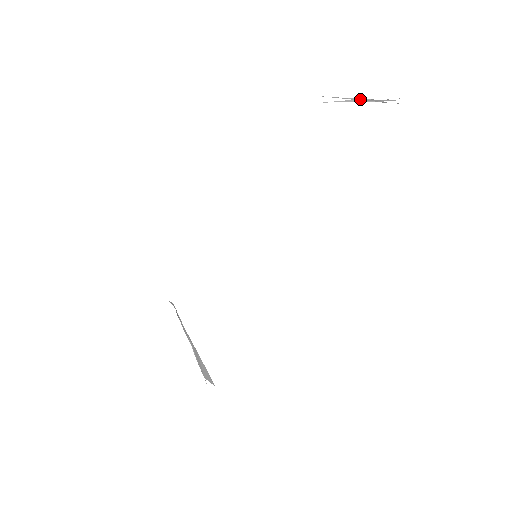
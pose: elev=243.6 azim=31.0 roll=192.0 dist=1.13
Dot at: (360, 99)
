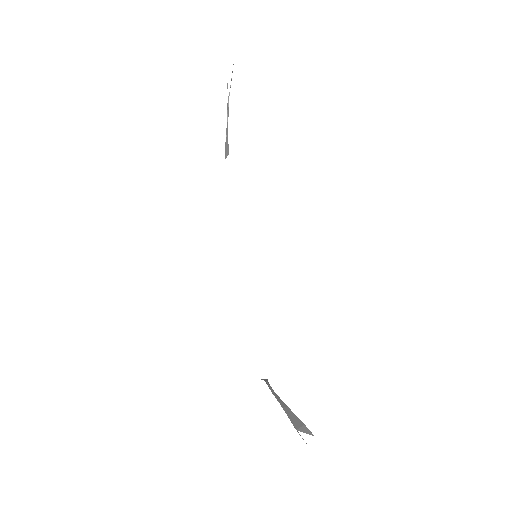
Dot at: (227, 111)
